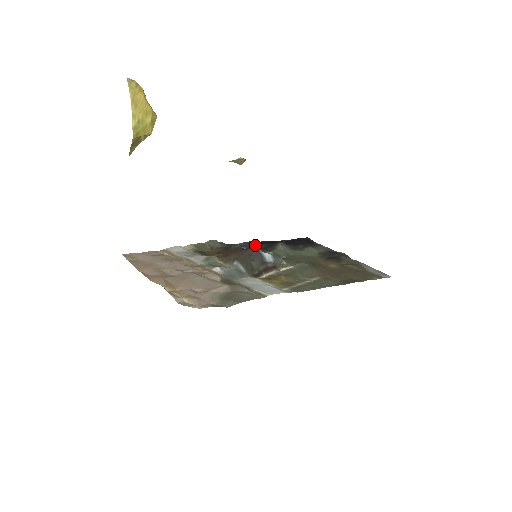
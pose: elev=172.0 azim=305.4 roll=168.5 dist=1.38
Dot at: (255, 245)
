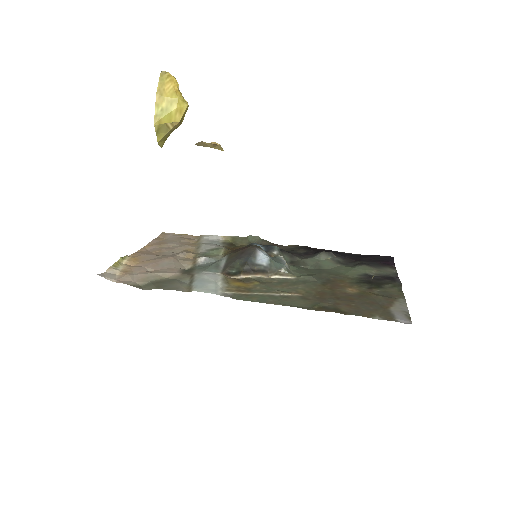
Dot at: (298, 250)
